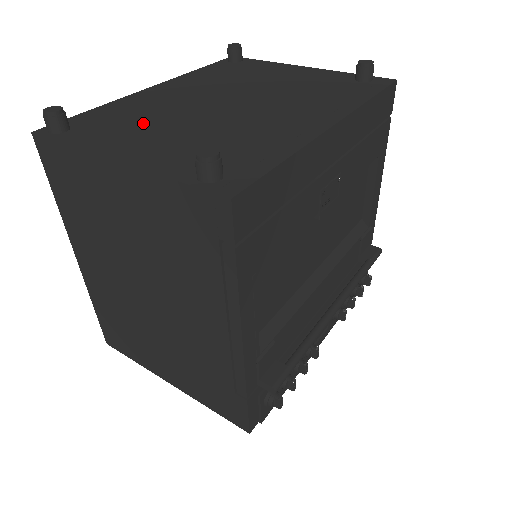
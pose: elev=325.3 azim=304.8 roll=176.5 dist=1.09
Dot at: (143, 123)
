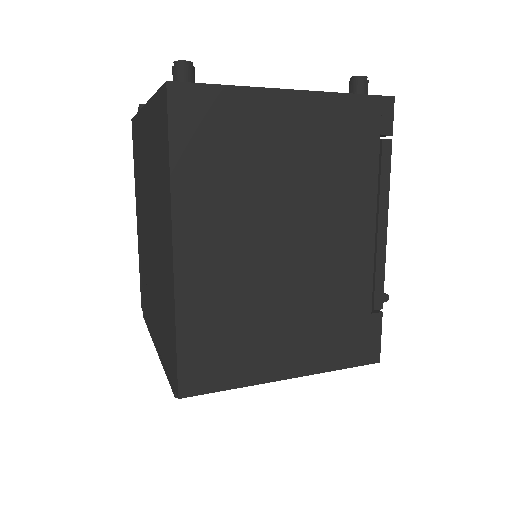
Dot at: occluded
